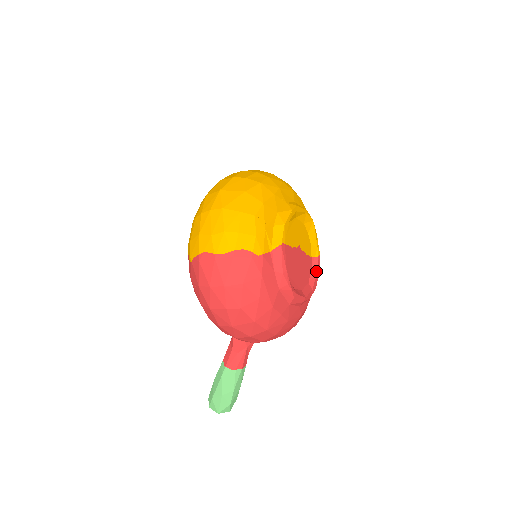
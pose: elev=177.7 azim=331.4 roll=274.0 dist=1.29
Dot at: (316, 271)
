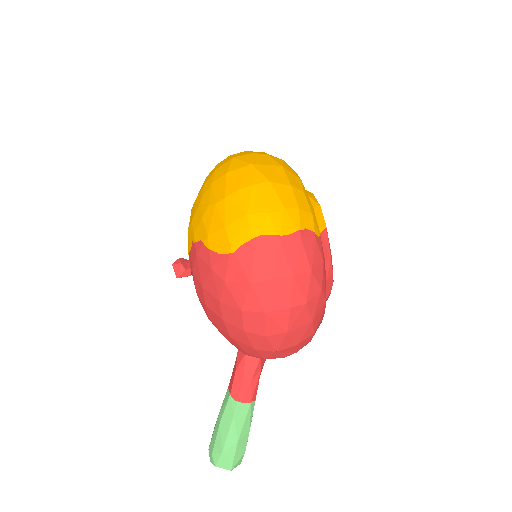
Dot at: occluded
